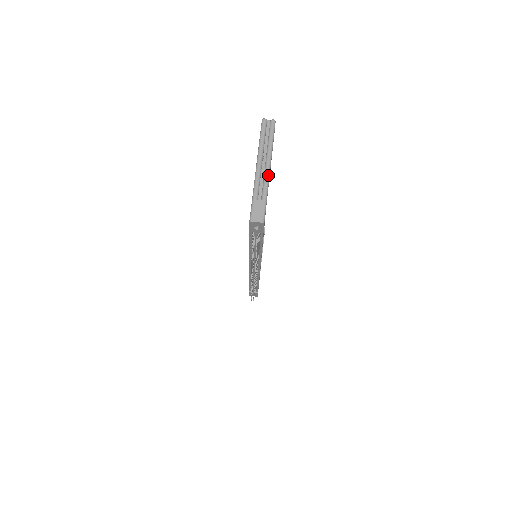
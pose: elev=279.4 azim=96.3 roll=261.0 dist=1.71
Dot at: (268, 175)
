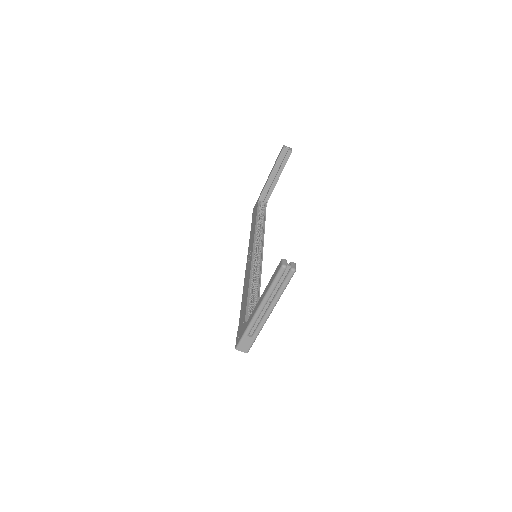
Dot at: (266, 320)
